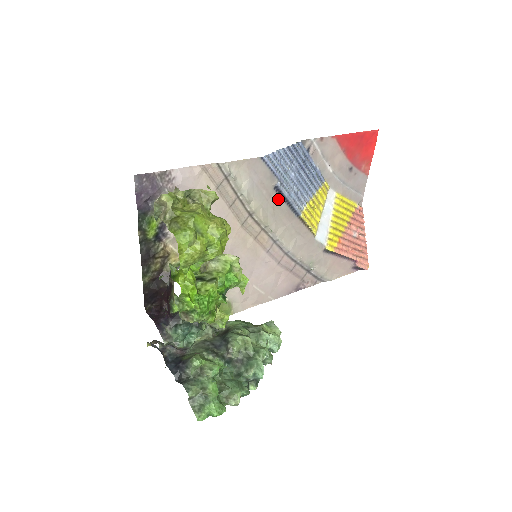
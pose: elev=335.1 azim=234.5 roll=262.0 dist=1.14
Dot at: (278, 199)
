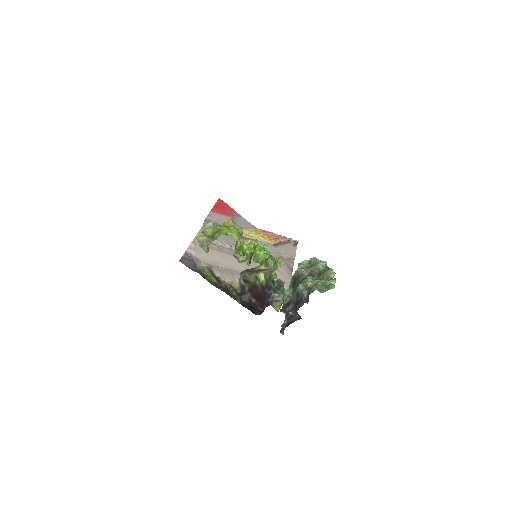
Dot at: (230, 237)
